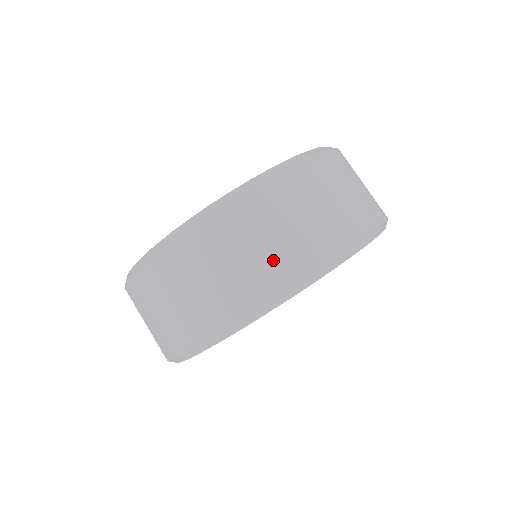
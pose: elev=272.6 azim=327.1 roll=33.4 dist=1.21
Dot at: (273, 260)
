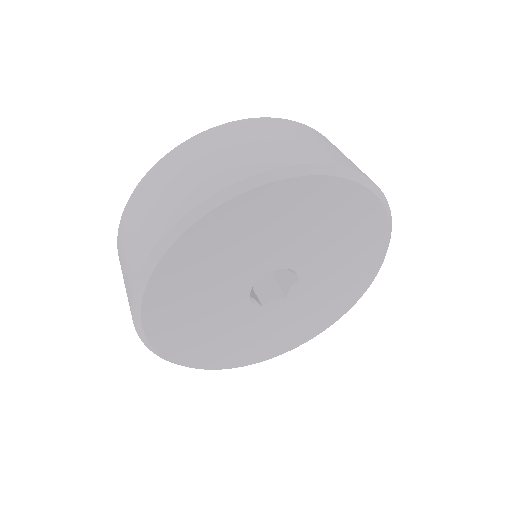
Dot at: (257, 153)
